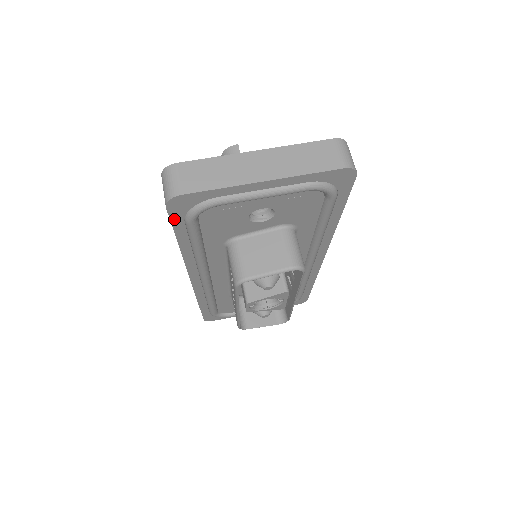
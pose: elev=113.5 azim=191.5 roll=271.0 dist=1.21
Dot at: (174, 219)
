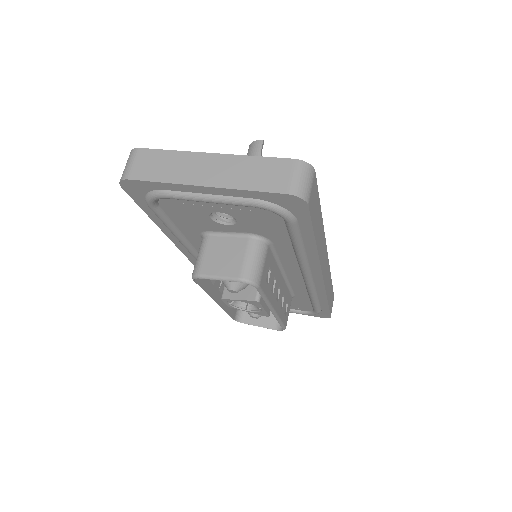
Dot at: (136, 199)
